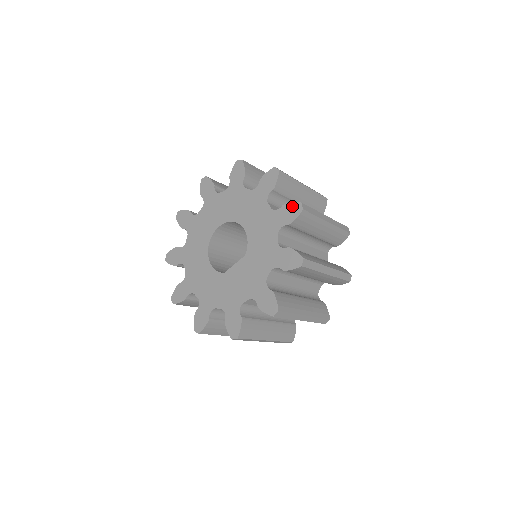
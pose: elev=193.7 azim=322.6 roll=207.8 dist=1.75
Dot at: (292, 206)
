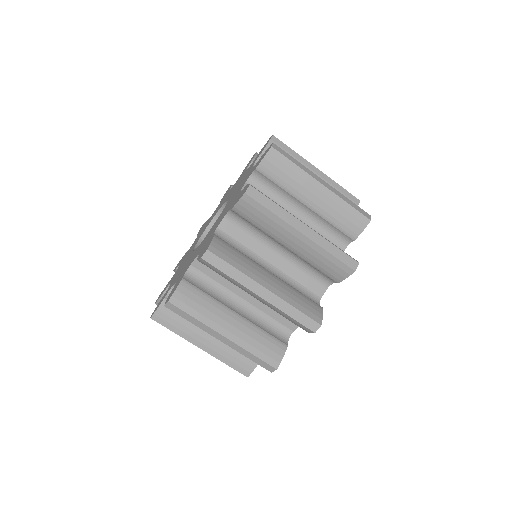
Dot at: (264, 145)
